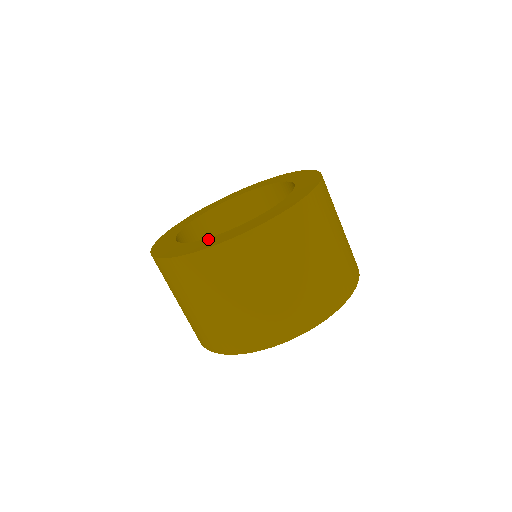
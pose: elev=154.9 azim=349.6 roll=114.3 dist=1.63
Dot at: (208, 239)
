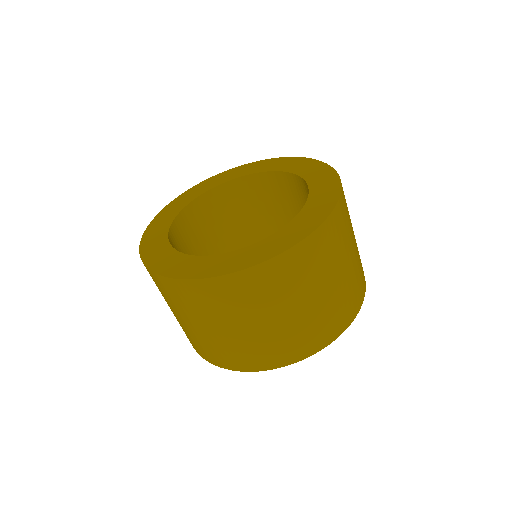
Dot at: (167, 248)
